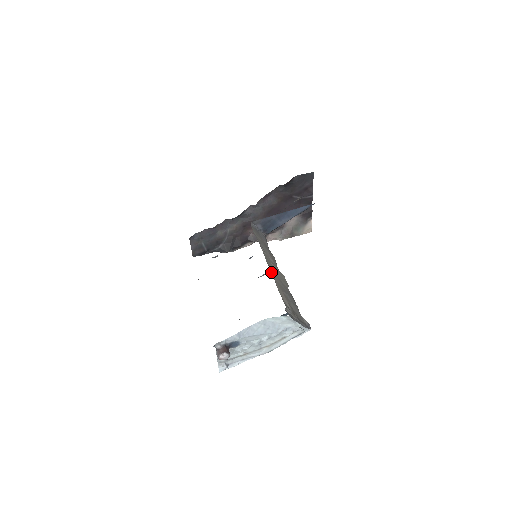
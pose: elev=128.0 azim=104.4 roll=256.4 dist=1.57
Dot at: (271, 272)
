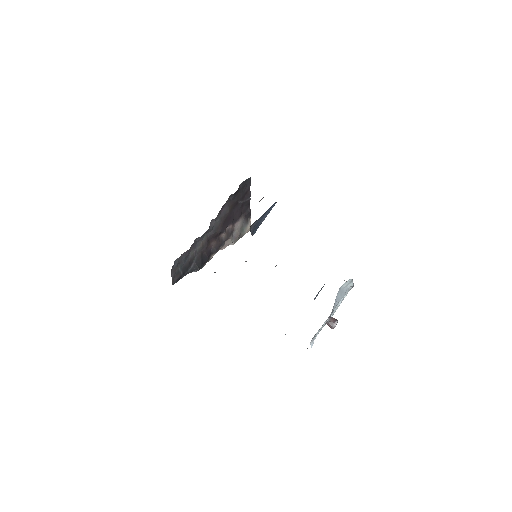
Dot at: occluded
